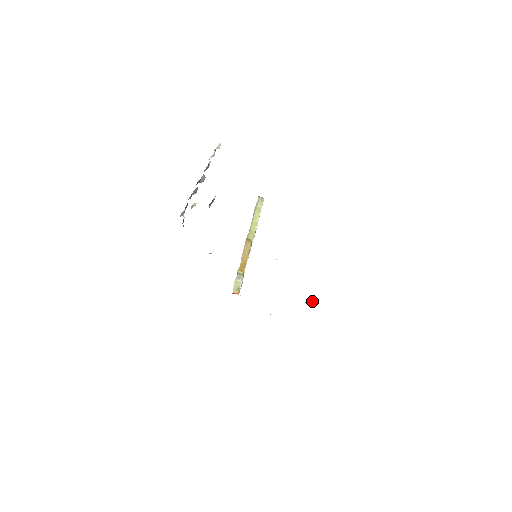
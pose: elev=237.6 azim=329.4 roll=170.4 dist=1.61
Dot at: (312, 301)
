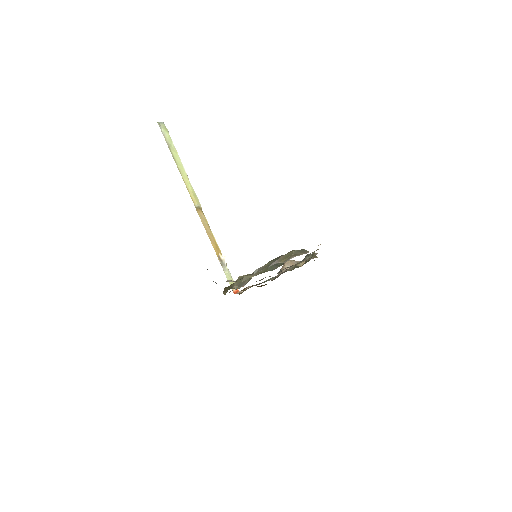
Dot at: (289, 260)
